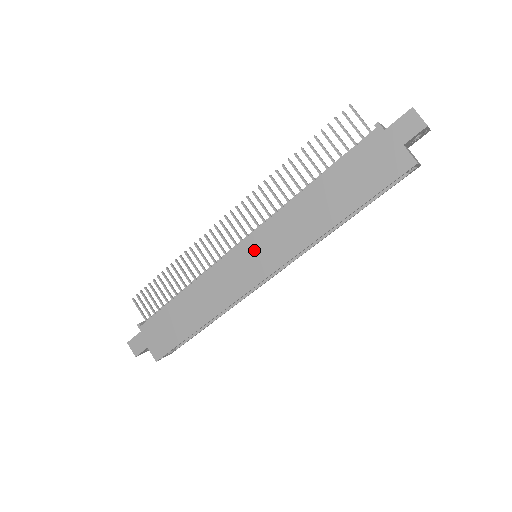
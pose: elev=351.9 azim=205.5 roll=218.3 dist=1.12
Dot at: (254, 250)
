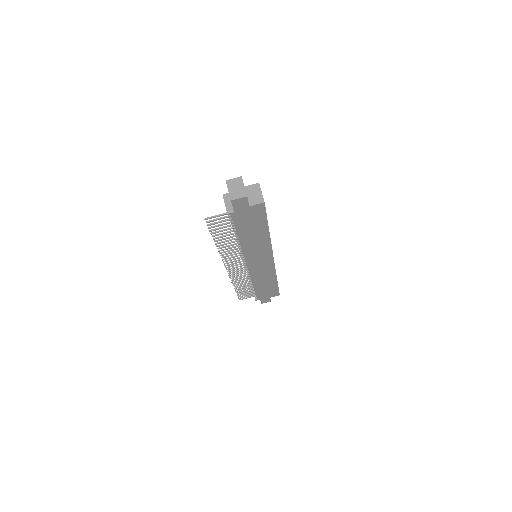
Dot at: (255, 262)
